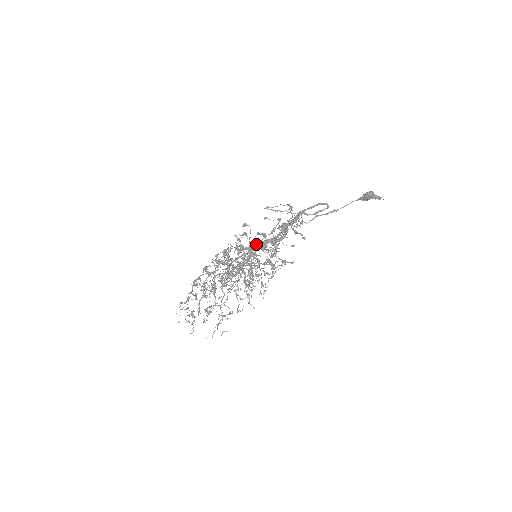
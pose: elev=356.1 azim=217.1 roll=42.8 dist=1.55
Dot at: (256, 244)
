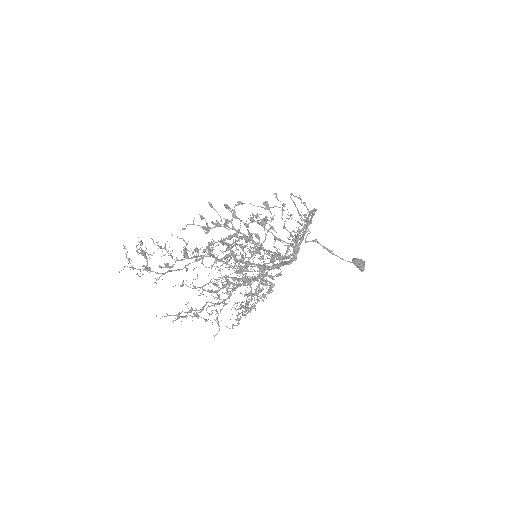
Dot at: (278, 266)
